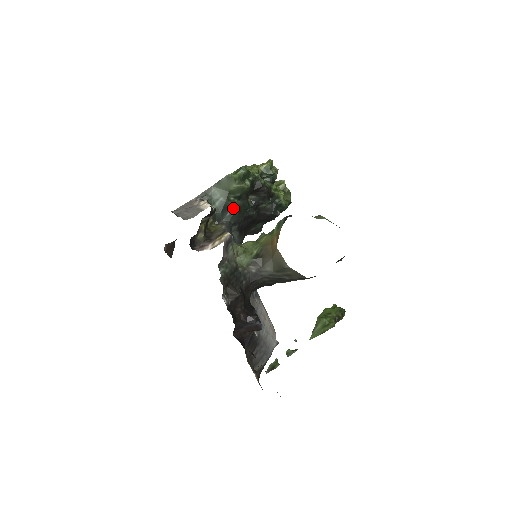
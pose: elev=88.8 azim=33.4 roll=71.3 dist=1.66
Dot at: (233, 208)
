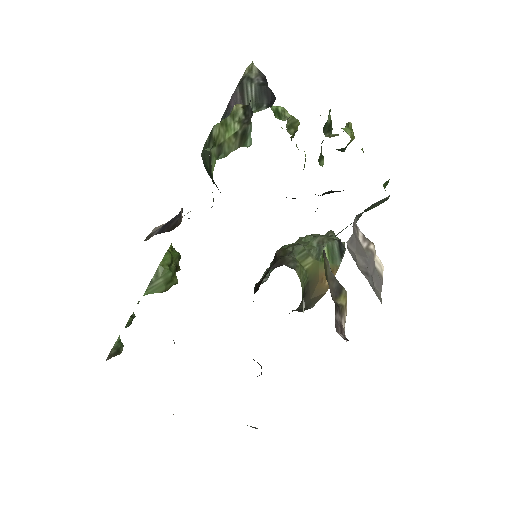
Dot at: occluded
